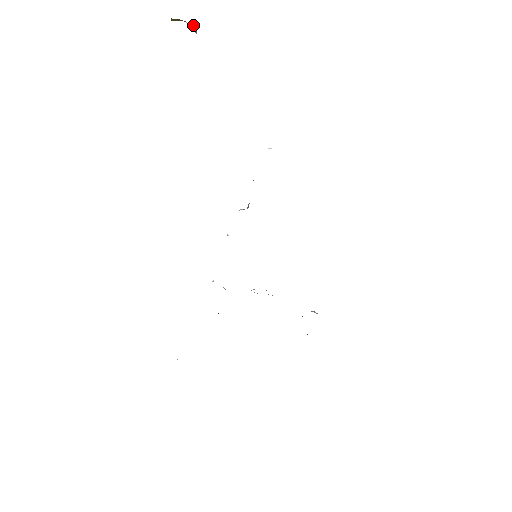
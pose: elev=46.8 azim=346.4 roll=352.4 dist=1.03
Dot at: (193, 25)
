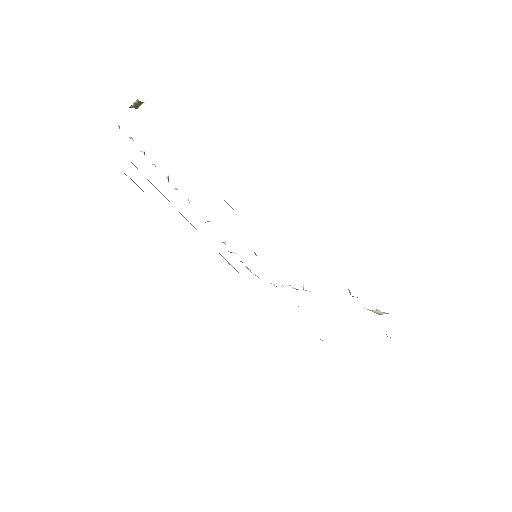
Dot at: (131, 106)
